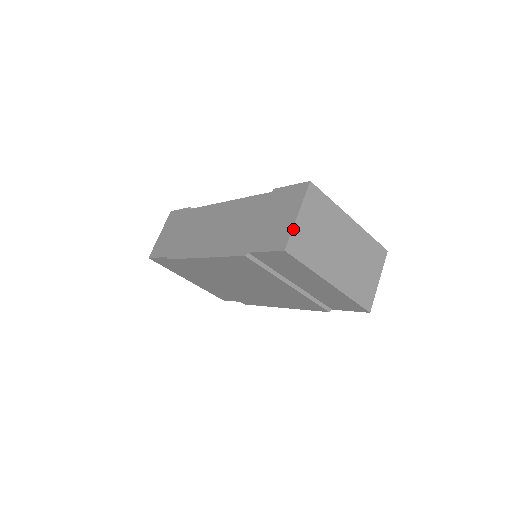
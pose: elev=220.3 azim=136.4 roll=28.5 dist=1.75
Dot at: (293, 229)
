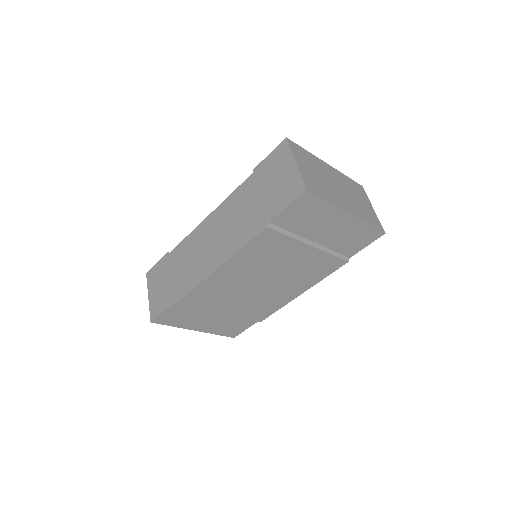
Dot at: (300, 173)
